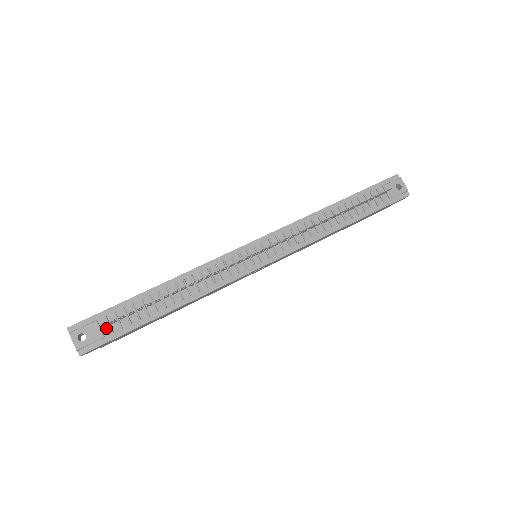
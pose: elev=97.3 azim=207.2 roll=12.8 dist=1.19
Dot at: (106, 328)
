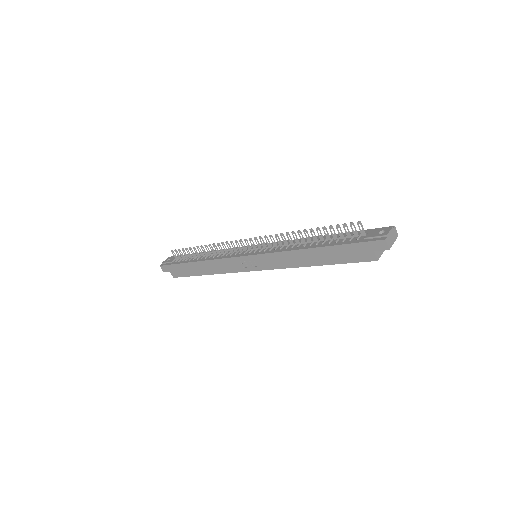
Dot at: (177, 260)
